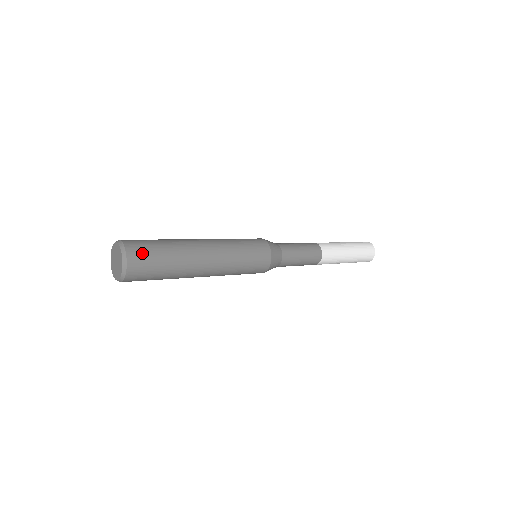
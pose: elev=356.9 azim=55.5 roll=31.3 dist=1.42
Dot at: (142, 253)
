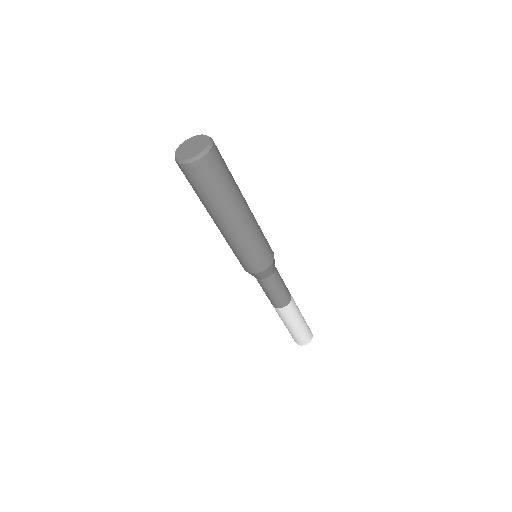
Dot at: occluded
